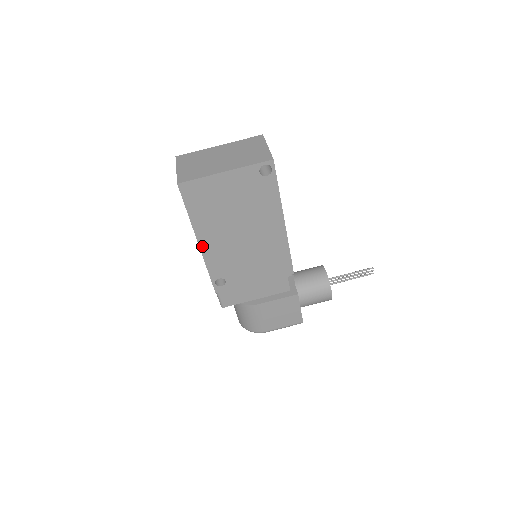
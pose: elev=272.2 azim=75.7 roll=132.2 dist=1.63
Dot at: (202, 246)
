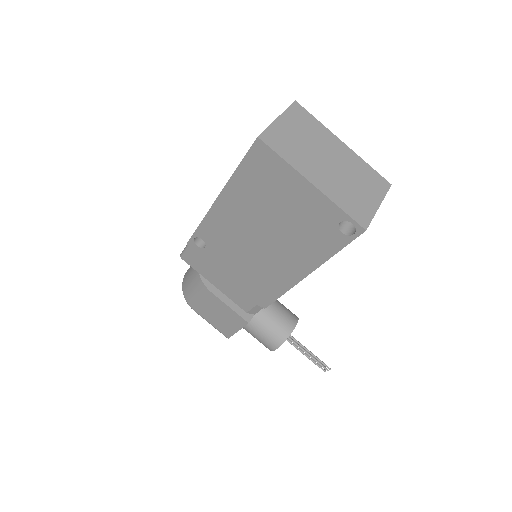
Dot at: (217, 204)
